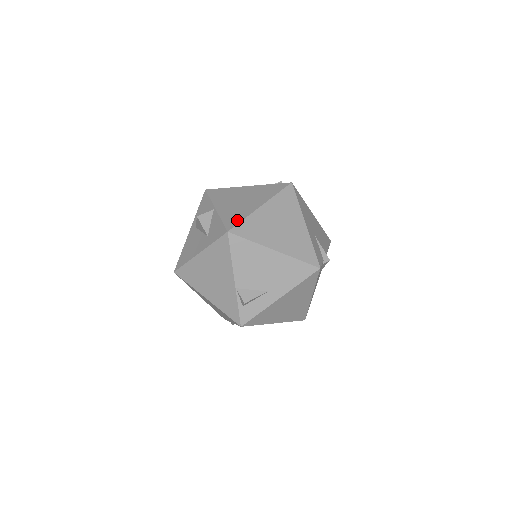
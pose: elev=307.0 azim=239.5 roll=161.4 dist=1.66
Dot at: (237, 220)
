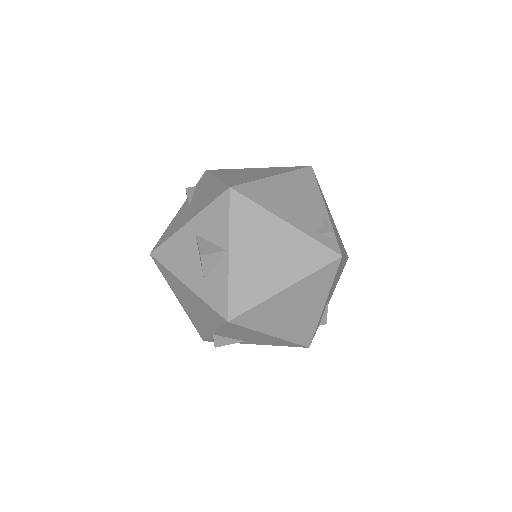
Dot at: (247, 304)
